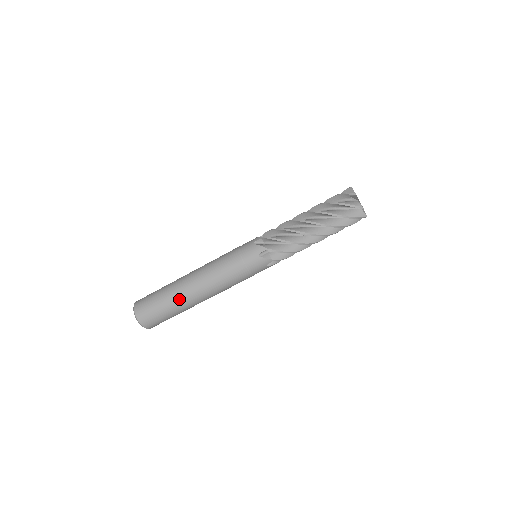
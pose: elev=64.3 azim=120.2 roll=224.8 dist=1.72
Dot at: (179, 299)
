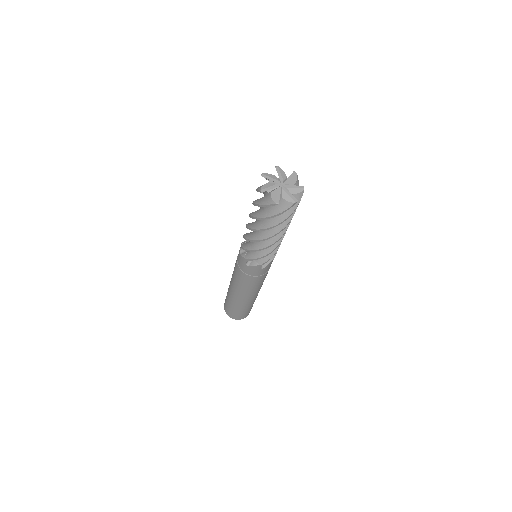
Dot at: (249, 304)
